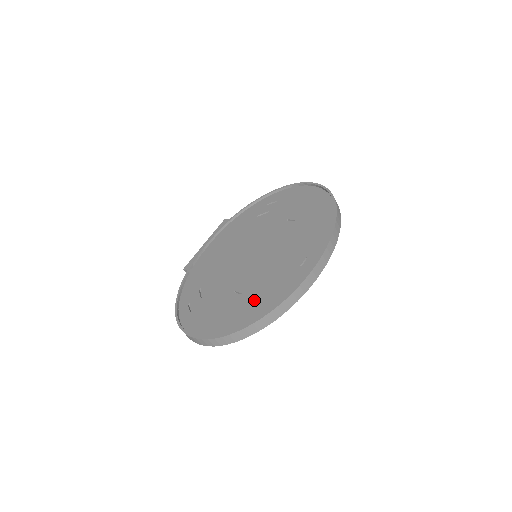
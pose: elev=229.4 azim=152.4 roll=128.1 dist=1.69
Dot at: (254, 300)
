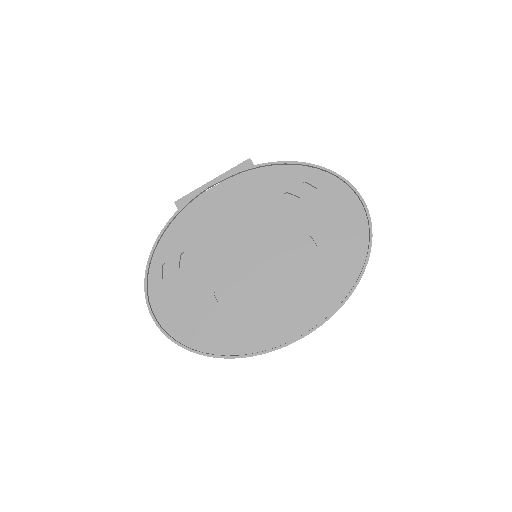
Dot at: (228, 325)
